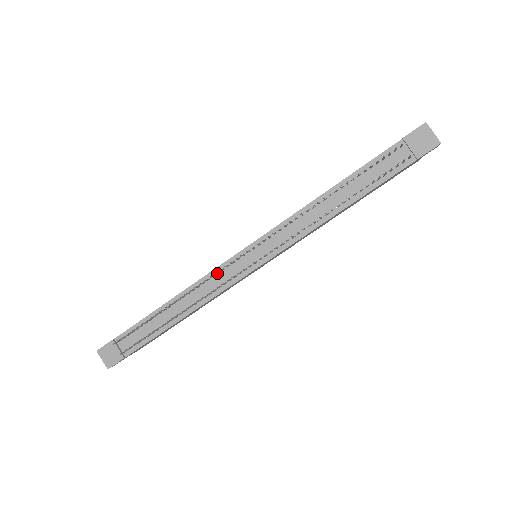
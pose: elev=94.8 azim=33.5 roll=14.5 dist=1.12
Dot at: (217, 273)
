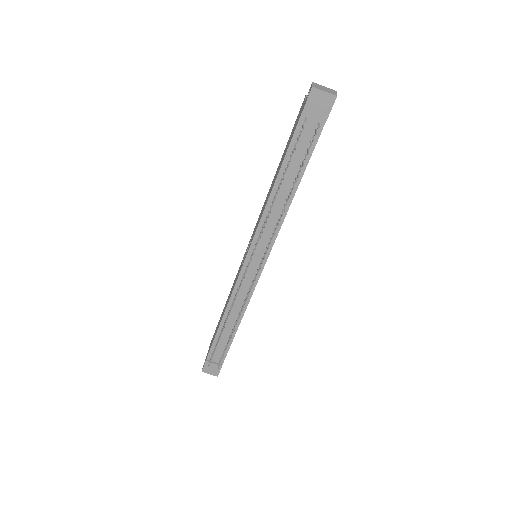
Dot at: occluded
